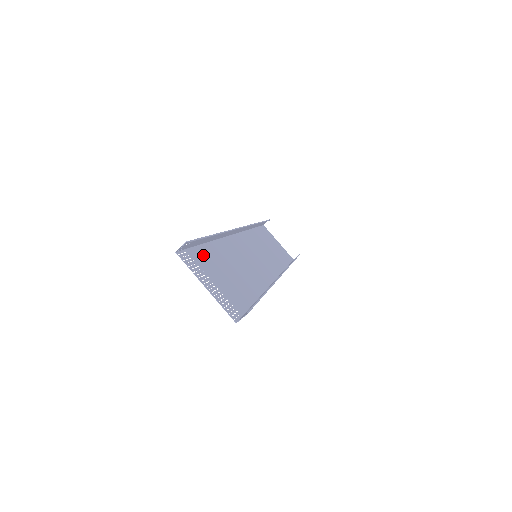
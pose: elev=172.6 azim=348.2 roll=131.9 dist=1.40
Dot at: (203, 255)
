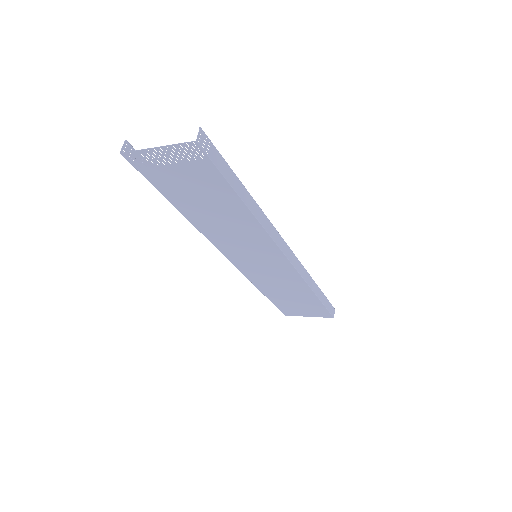
Dot at: (164, 186)
